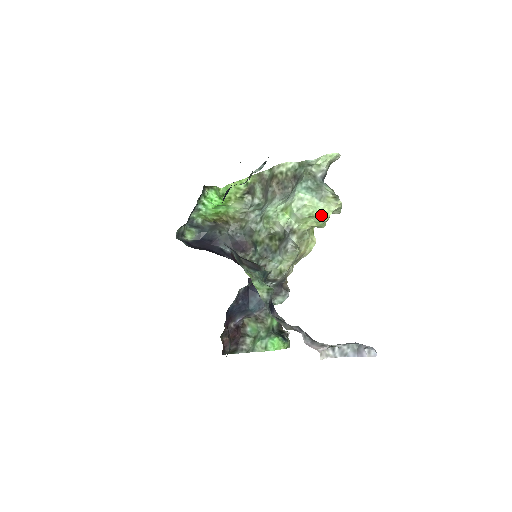
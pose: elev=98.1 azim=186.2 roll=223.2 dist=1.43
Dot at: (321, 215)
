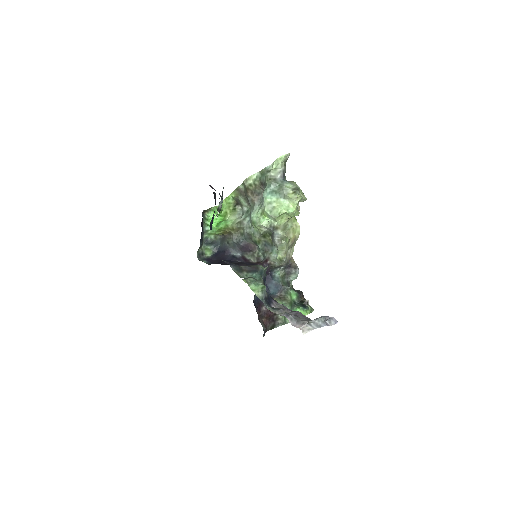
Dot at: (289, 211)
